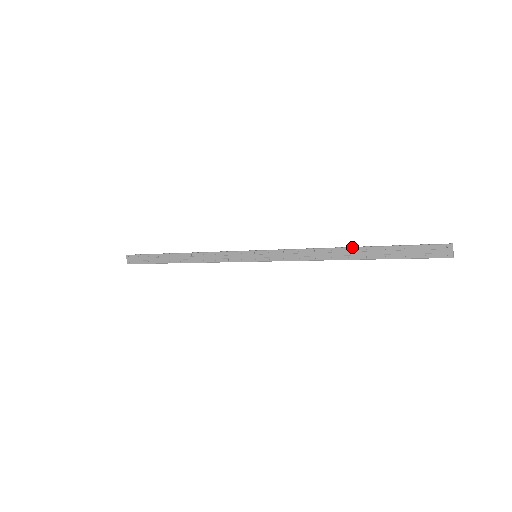
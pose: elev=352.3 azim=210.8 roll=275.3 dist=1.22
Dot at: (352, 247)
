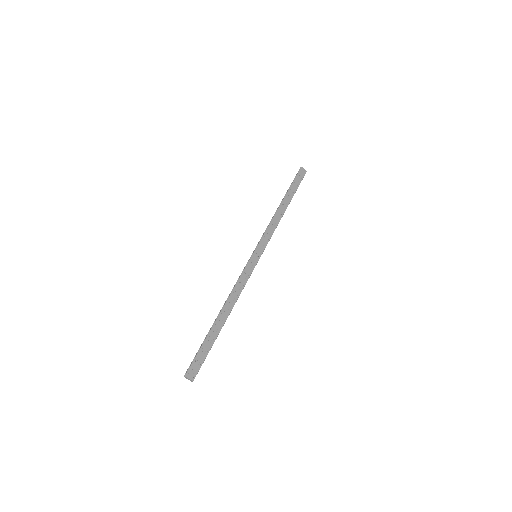
Dot at: (282, 202)
